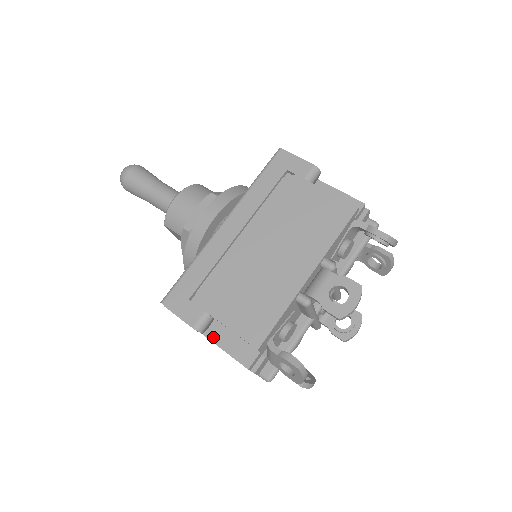
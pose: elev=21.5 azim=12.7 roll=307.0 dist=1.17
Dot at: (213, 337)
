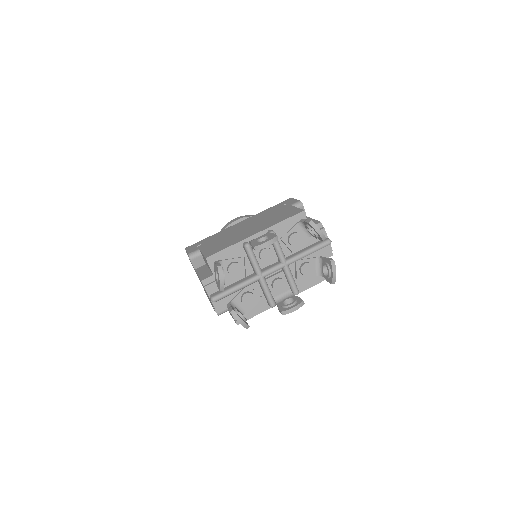
Dot at: (199, 271)
